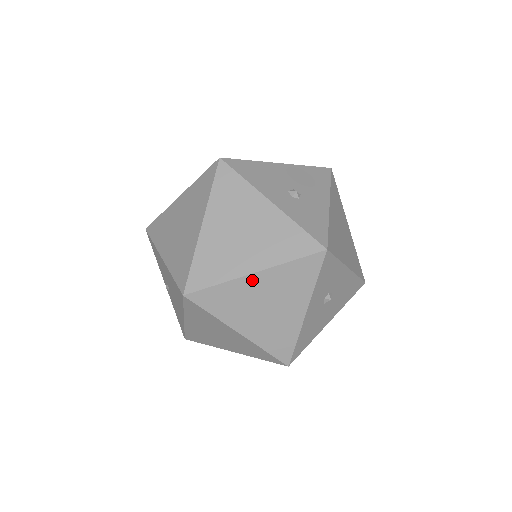
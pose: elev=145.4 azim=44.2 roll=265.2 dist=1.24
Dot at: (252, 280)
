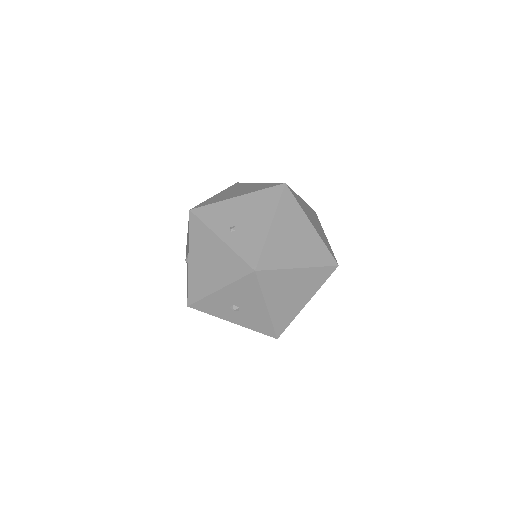
Dot at: (303, 201)
